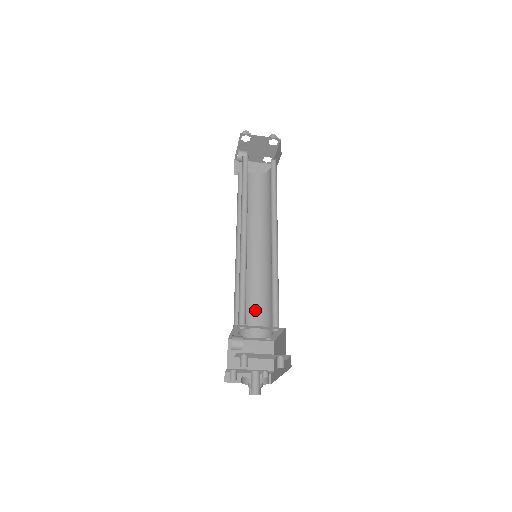
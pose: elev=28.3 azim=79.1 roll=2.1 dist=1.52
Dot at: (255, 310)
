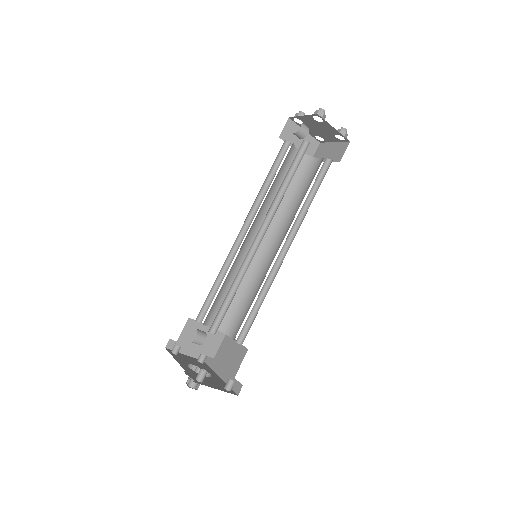
Dot at: occluded
